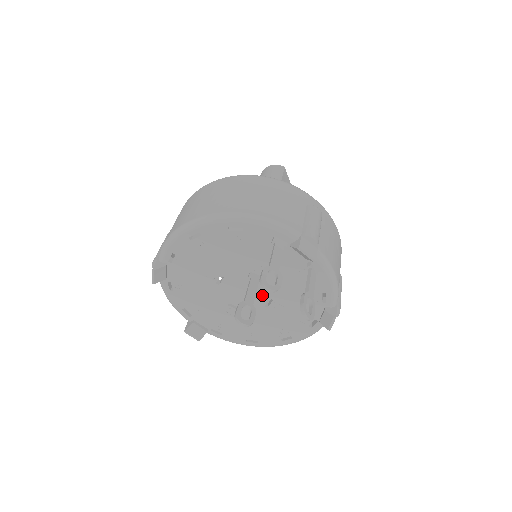
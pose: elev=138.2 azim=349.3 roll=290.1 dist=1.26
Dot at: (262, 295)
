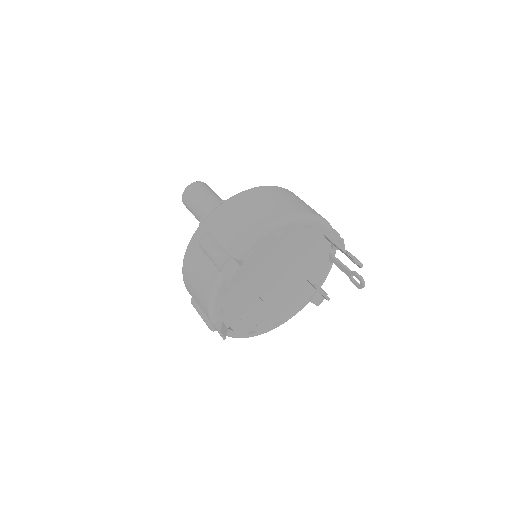
Dot at: (288, 284)
